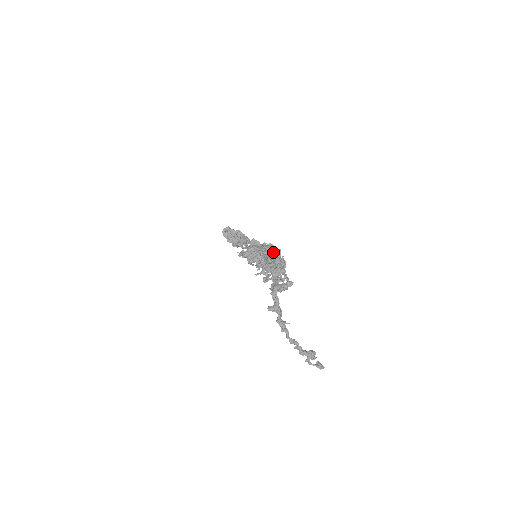
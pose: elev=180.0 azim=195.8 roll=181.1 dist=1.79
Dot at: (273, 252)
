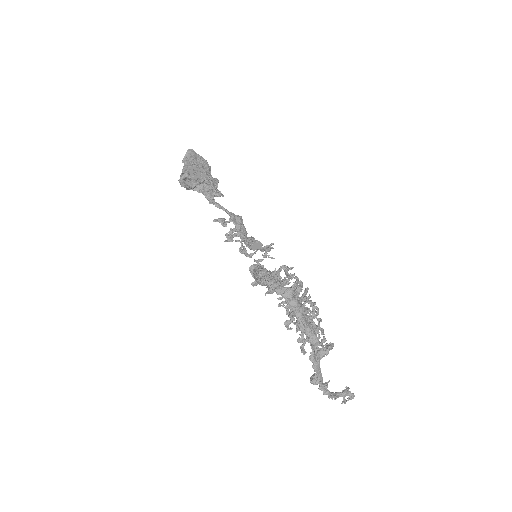
Dot at: occluded
